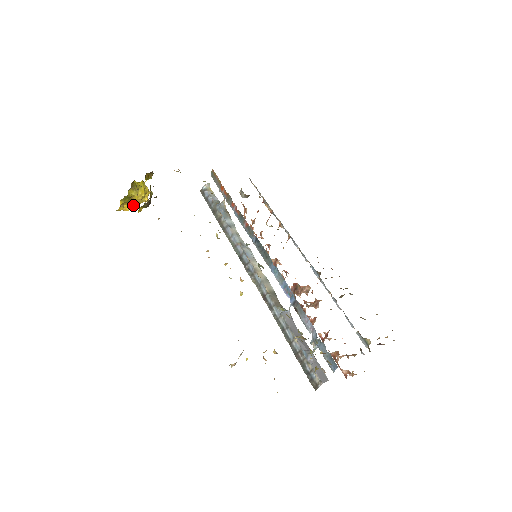
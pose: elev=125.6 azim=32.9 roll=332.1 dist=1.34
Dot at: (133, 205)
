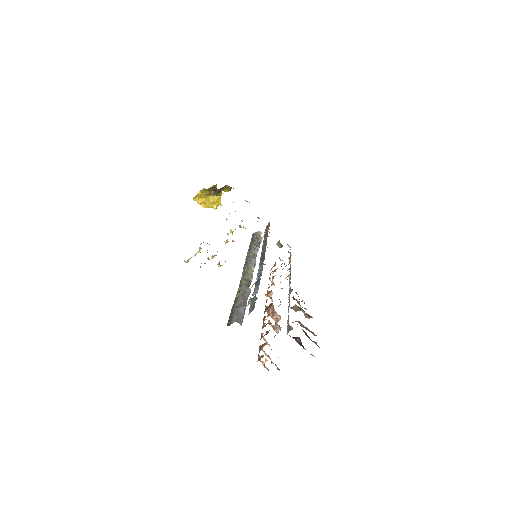
Dot at: (205, 204)
